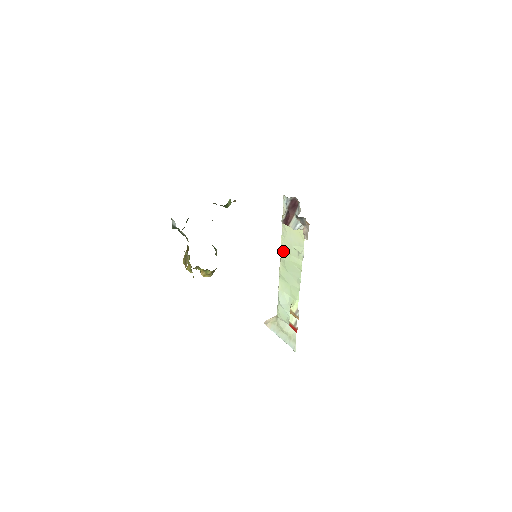
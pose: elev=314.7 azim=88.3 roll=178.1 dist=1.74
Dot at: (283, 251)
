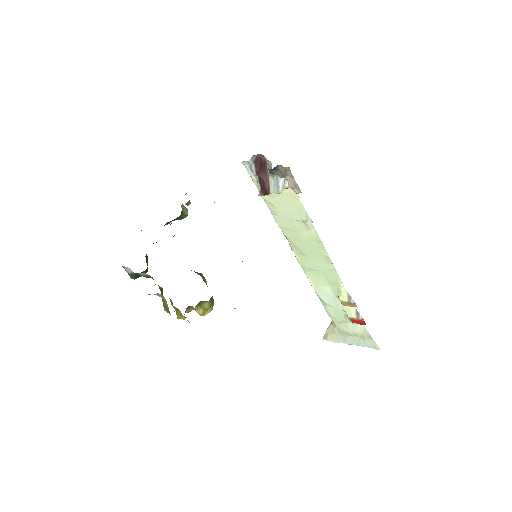
Dot at: (287, 235)
